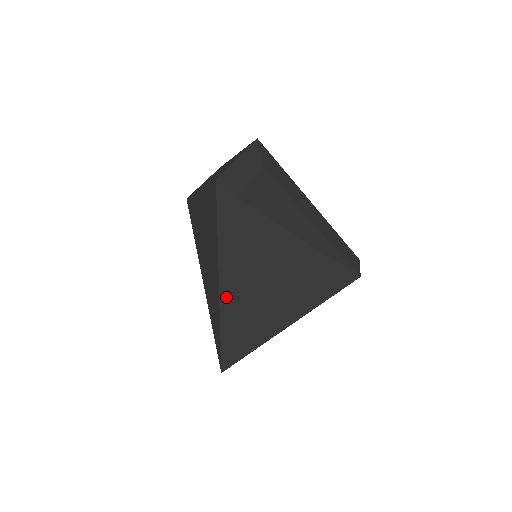
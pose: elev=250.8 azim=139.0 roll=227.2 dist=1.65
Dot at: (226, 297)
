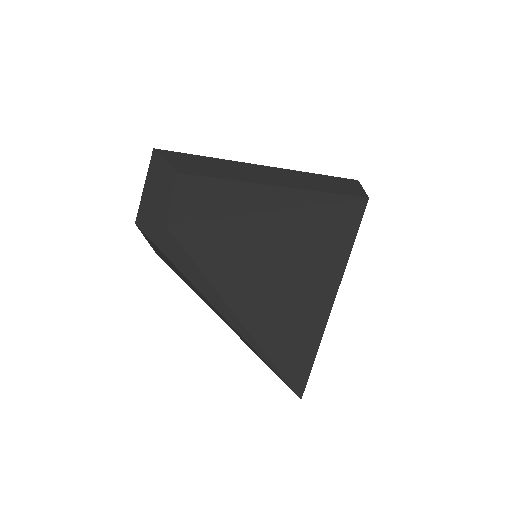
Dot at: (241, 326)
